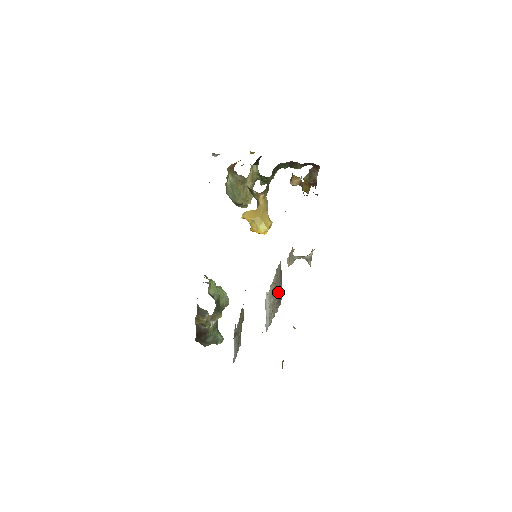
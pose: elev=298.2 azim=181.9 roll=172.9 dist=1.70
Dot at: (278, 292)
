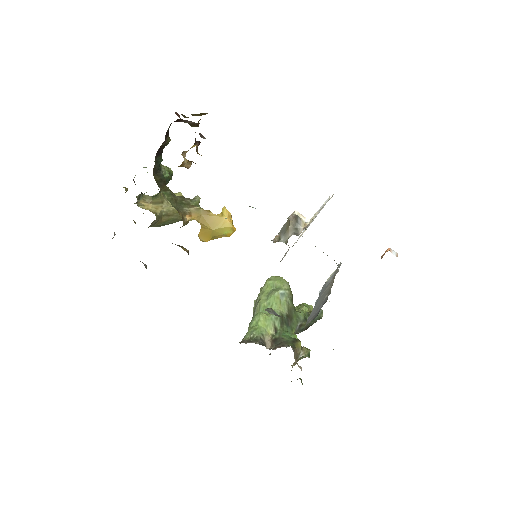
Dot at: occluded
